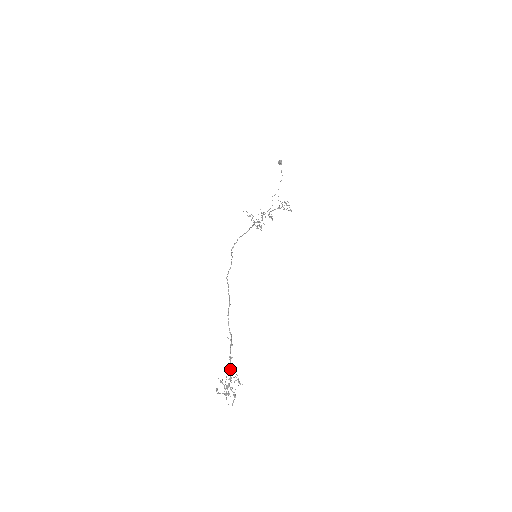
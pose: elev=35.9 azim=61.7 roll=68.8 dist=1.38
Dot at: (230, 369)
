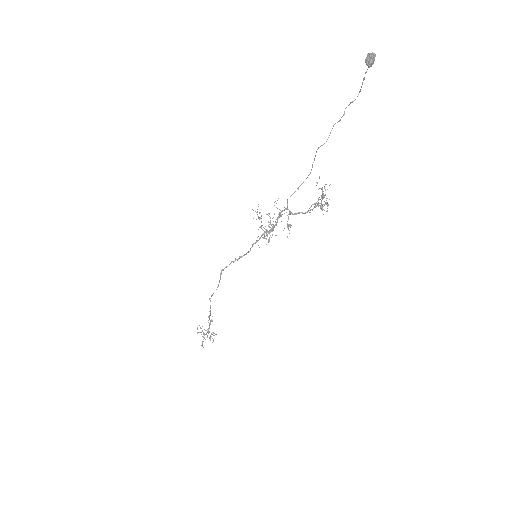
Dot at: (209, 327)
